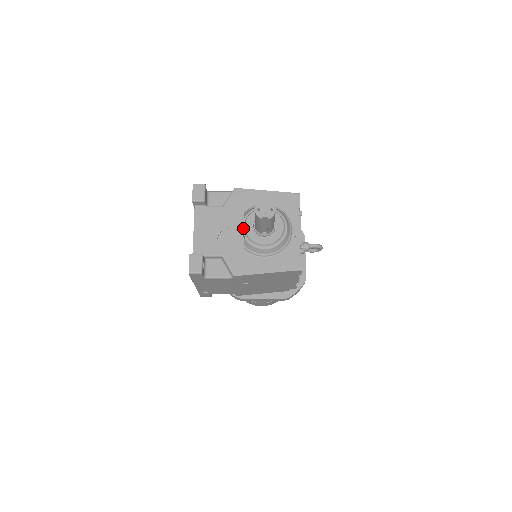
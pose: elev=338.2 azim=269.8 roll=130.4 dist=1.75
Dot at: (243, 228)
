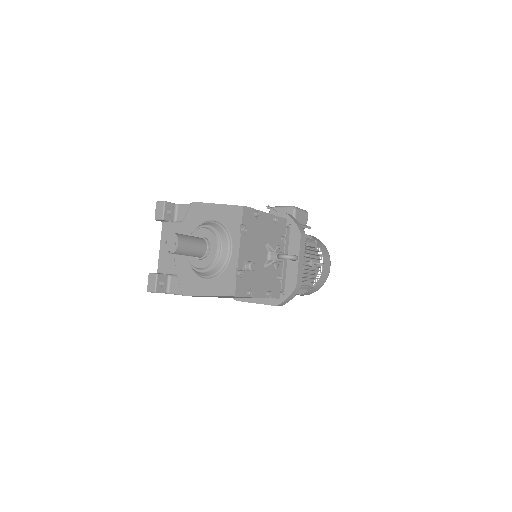
Dot at: occluded
